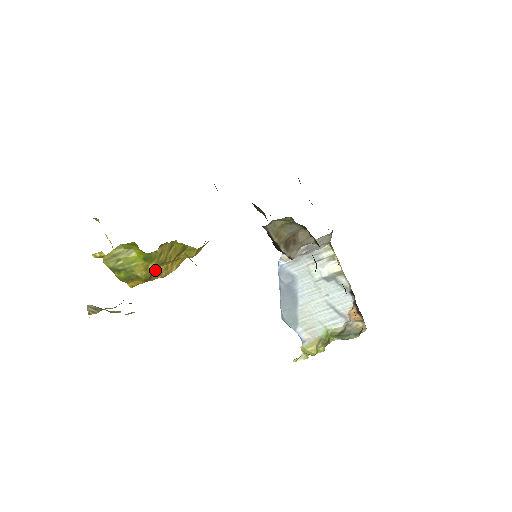
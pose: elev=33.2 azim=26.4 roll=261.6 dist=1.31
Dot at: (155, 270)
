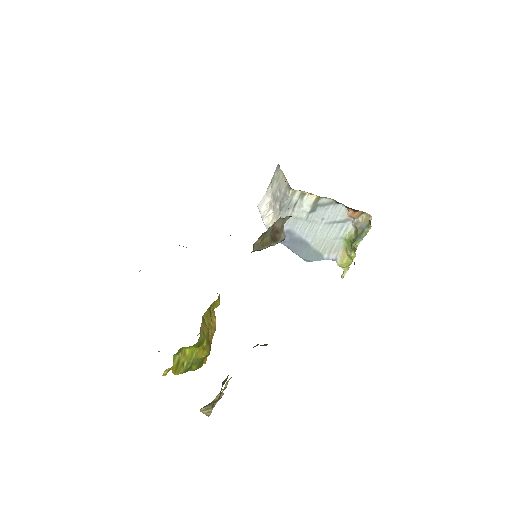
Dot at: (208, 340)
